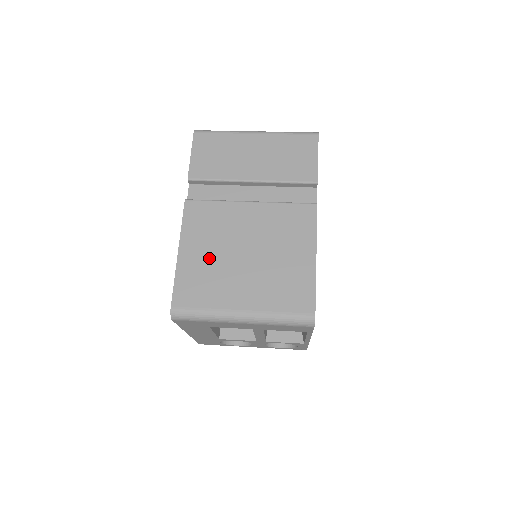
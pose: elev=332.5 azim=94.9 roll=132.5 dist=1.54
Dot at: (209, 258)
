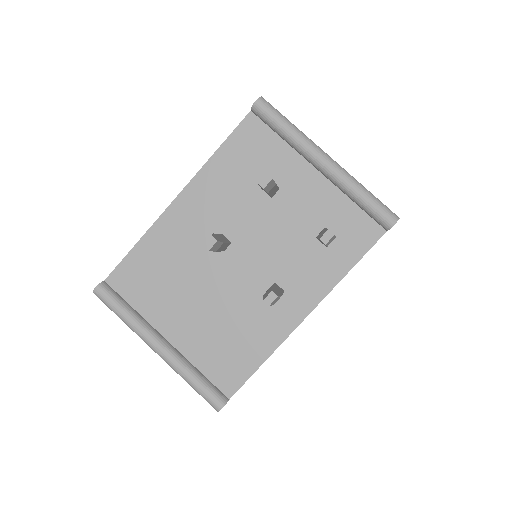
Dot at: occluded
